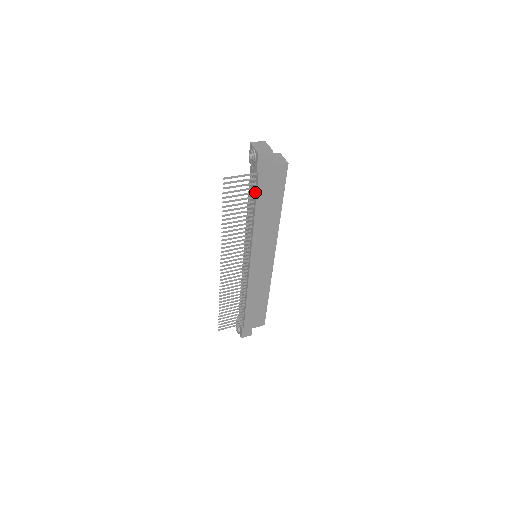
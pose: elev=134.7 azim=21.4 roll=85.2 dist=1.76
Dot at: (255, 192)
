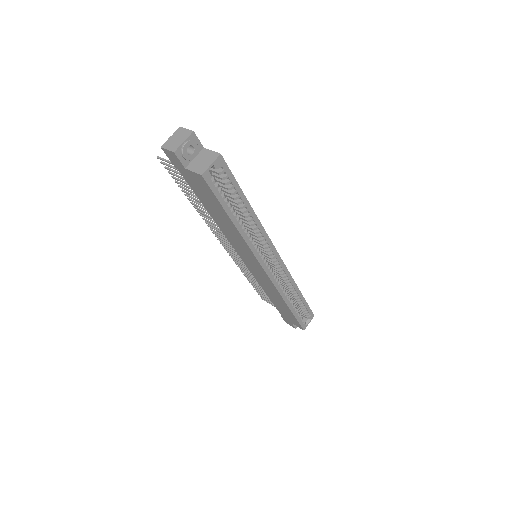
Dot at: occluded
